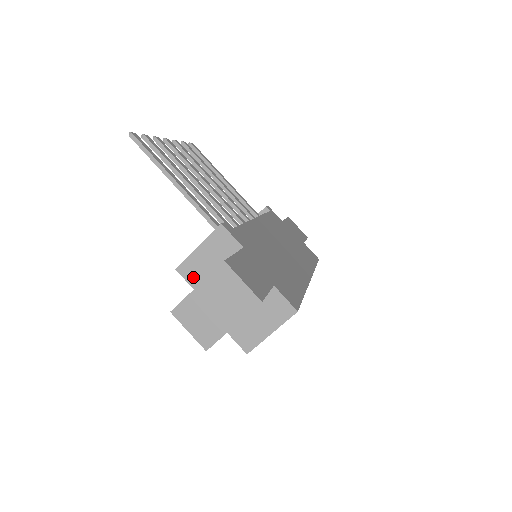
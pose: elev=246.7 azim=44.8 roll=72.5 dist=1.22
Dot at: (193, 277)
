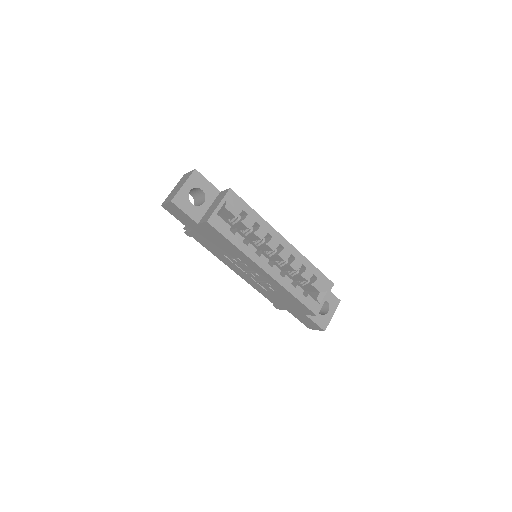
Dot at: occluded
